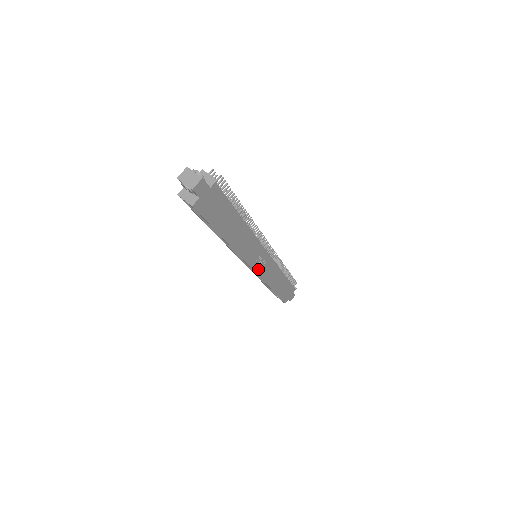
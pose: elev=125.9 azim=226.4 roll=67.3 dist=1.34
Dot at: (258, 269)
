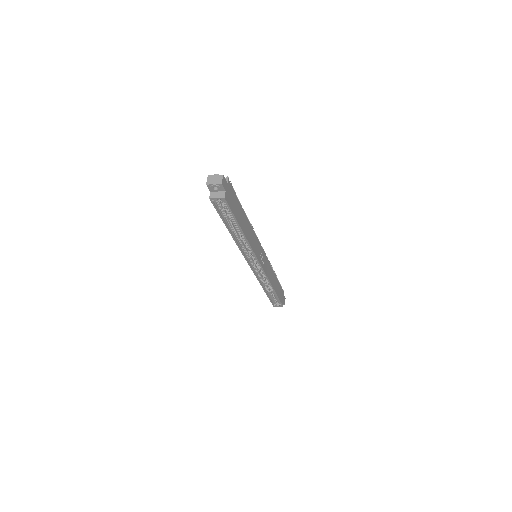
Dot at: (262, 265)
